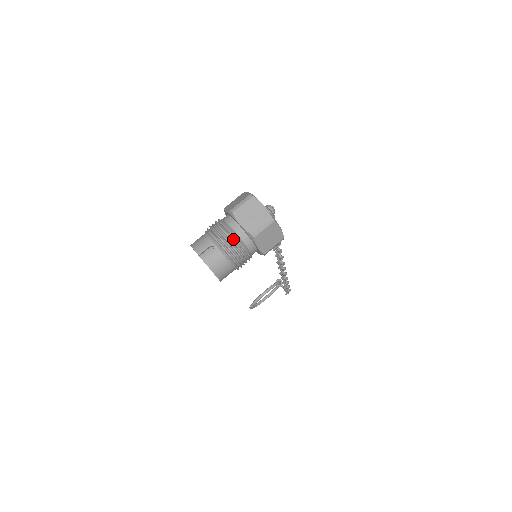
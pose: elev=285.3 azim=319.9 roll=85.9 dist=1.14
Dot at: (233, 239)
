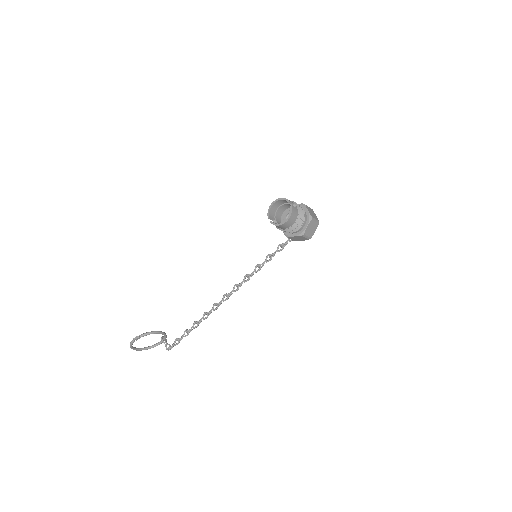
Dot at: (304, 211)
